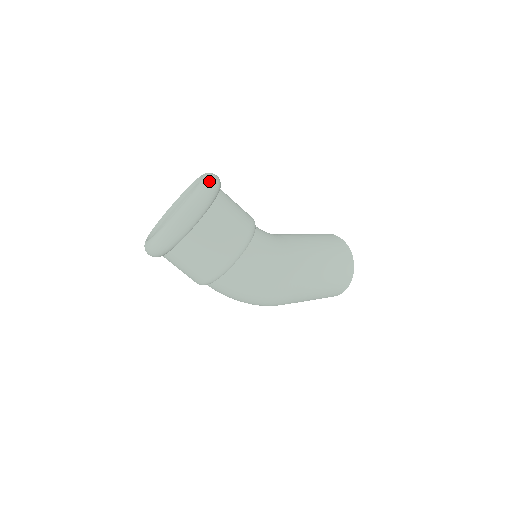
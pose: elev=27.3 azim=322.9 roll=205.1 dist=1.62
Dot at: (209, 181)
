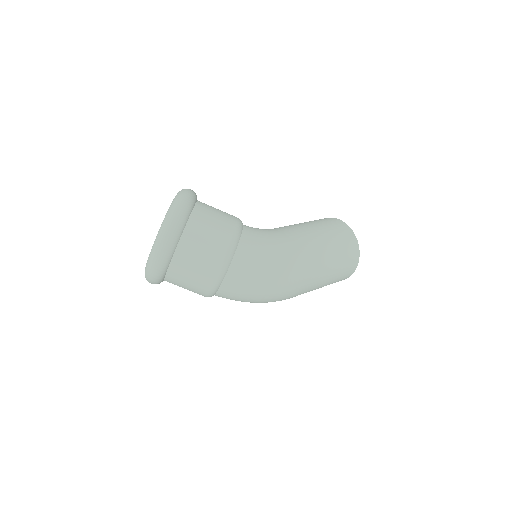
Dot at: (183, 192)
